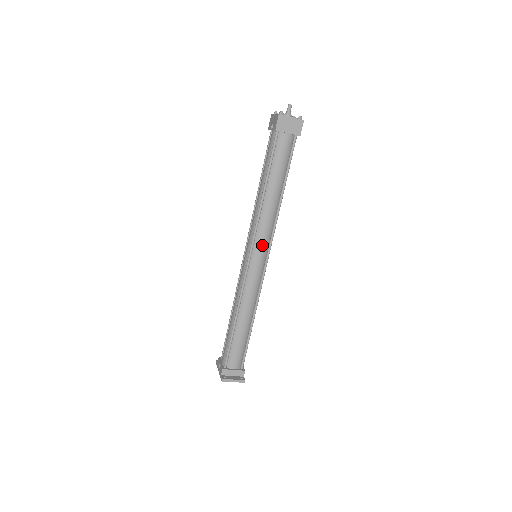
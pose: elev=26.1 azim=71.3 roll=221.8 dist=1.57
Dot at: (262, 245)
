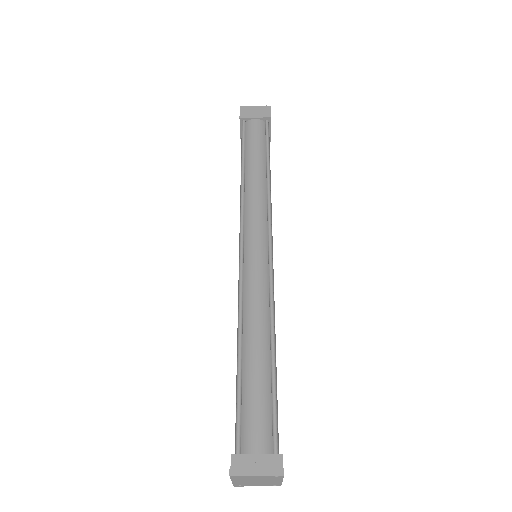
Dot at: (256, 228)
